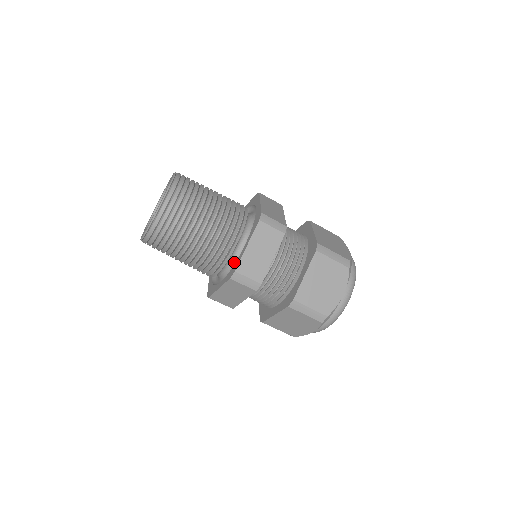
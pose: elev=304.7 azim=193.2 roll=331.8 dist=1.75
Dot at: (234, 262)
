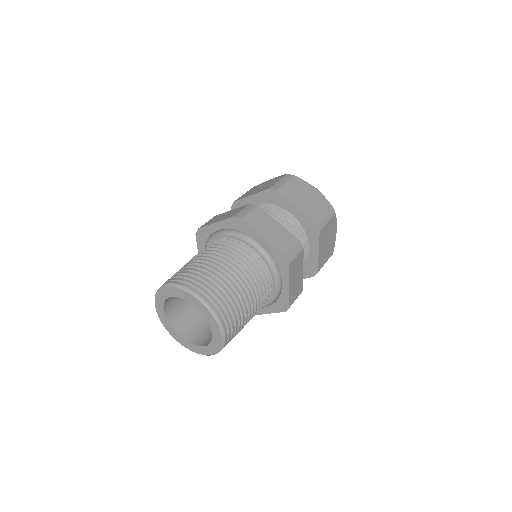
Dot at: occluded
